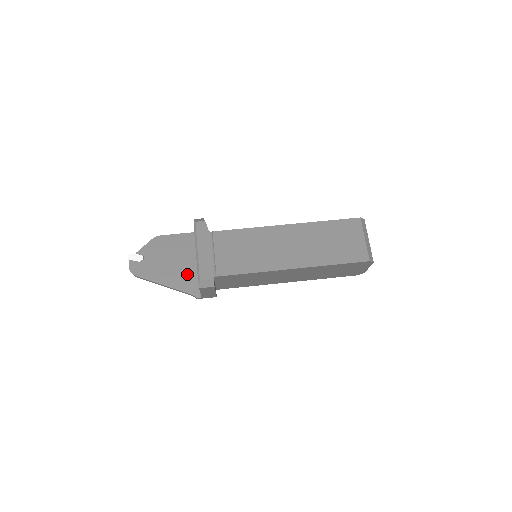
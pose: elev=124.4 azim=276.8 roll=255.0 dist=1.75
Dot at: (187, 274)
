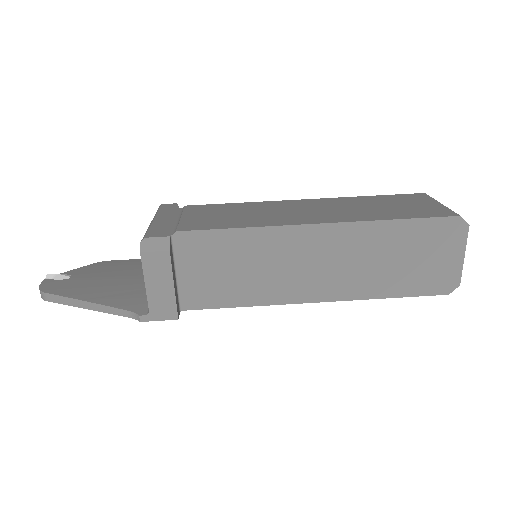
Dot at: (133, 290)
